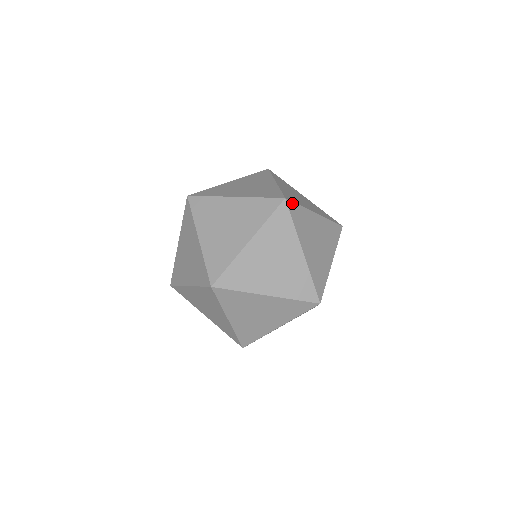
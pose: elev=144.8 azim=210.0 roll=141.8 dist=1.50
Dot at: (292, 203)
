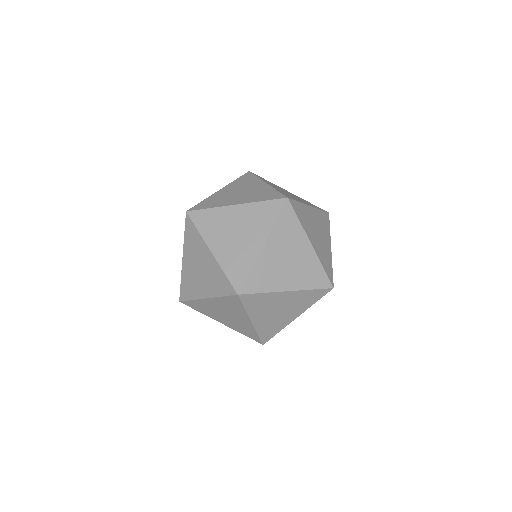
Dot at: (196, 211)
